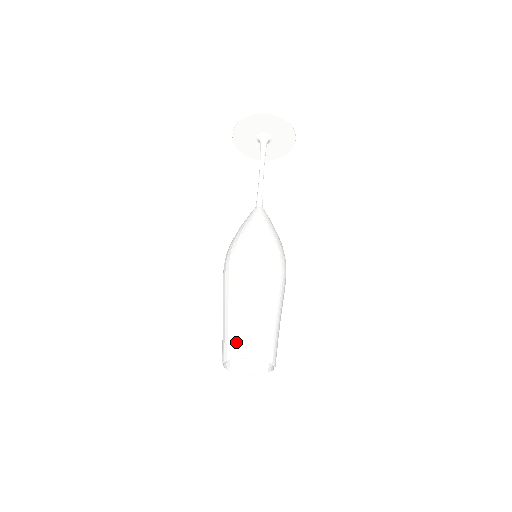
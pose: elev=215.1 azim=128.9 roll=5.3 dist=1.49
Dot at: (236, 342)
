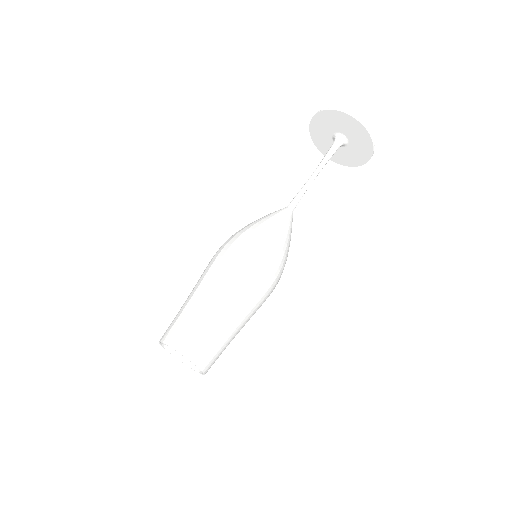
Dot at: (194, 341)
